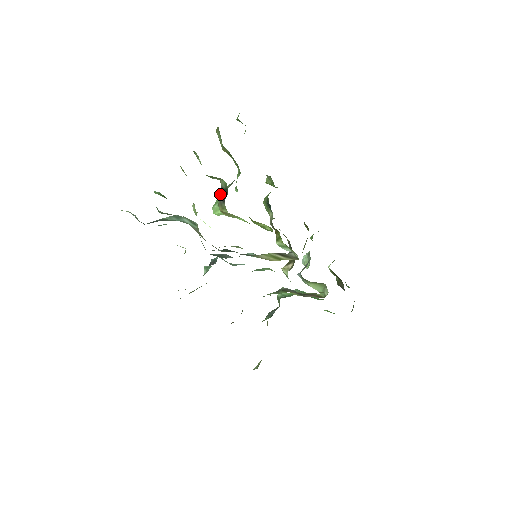
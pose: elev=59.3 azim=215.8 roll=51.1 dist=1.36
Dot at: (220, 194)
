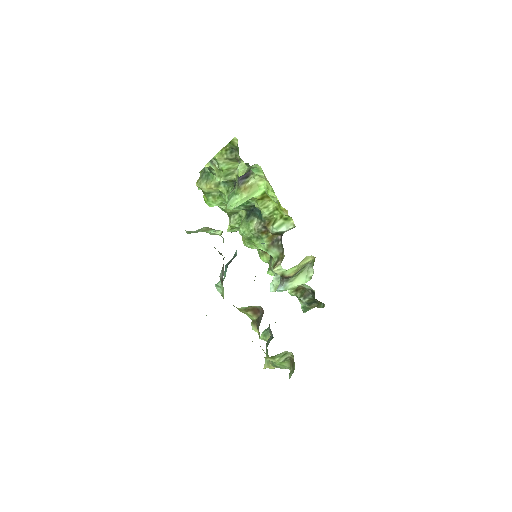
Dot at: (239, 180)
